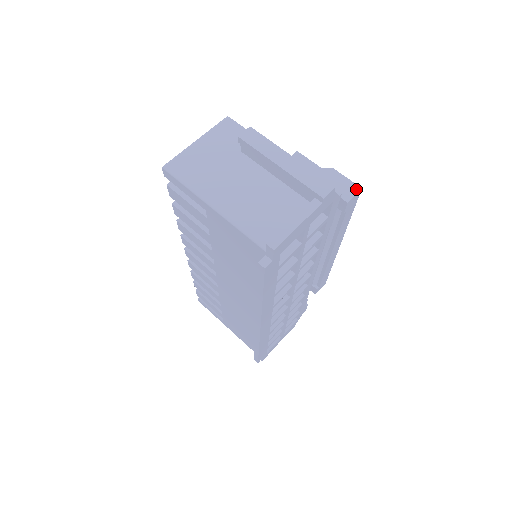
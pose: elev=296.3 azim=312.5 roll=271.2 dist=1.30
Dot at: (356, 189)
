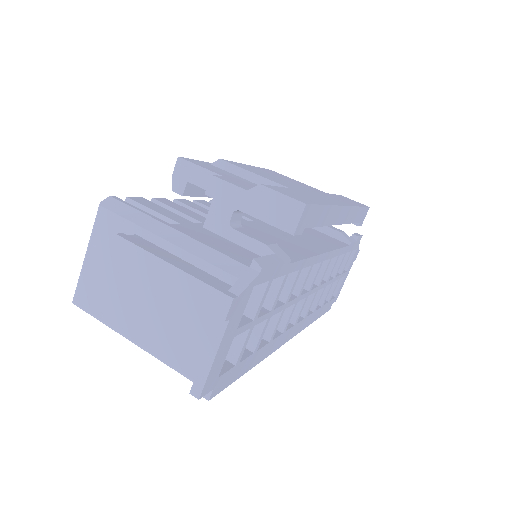
Dot at: (299, 209)
